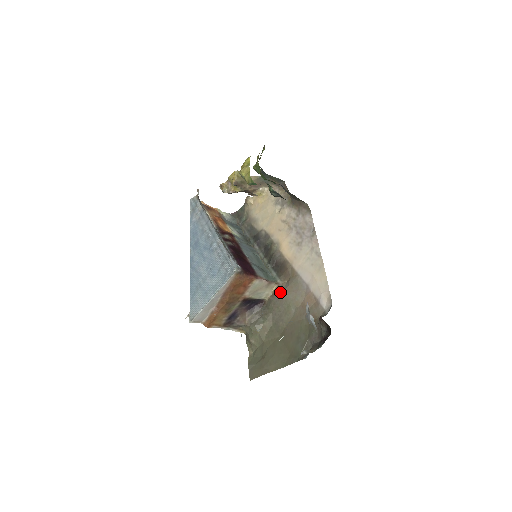
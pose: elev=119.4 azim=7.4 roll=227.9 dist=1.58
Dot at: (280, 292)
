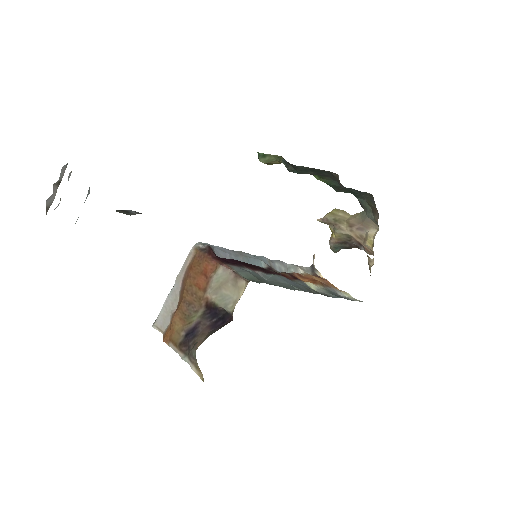
Dot at: occluded
